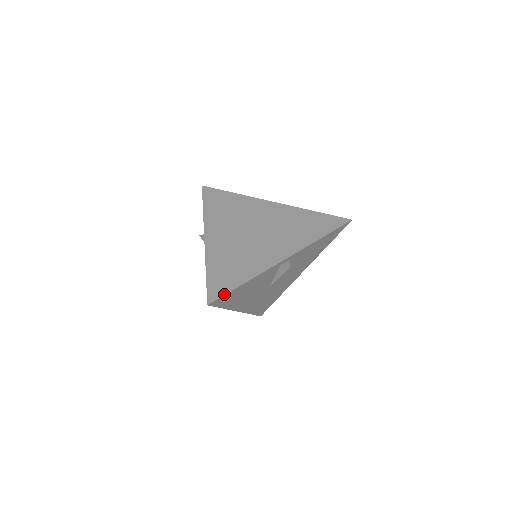
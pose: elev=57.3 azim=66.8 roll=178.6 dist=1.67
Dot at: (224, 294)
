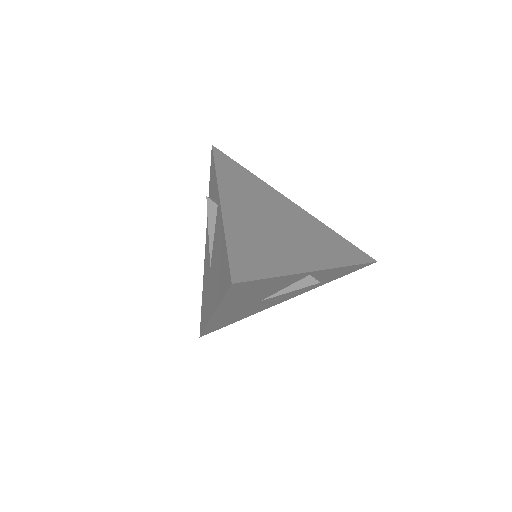
Dot at: (253, 279)
